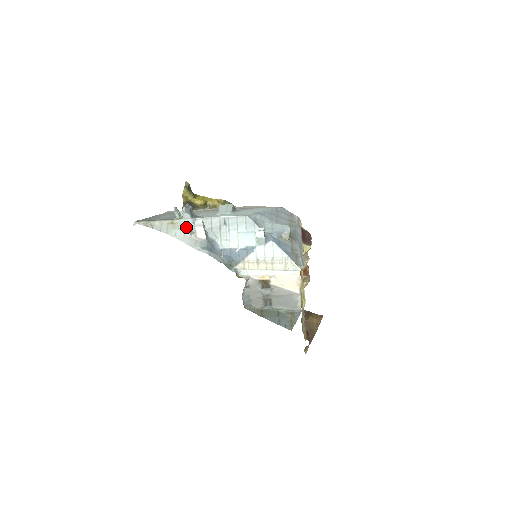
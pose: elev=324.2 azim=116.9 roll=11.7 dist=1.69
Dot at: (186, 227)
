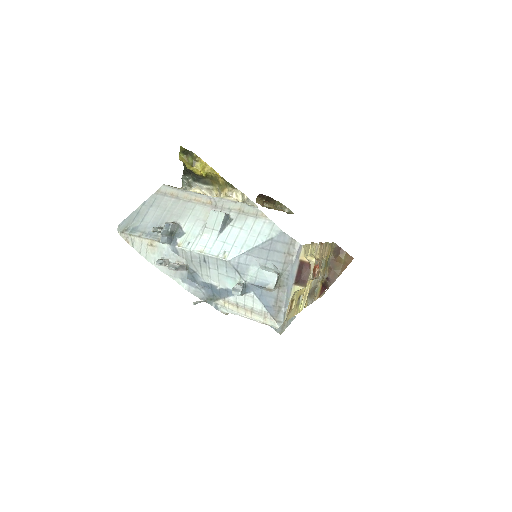
Dot at: (161, 265)
